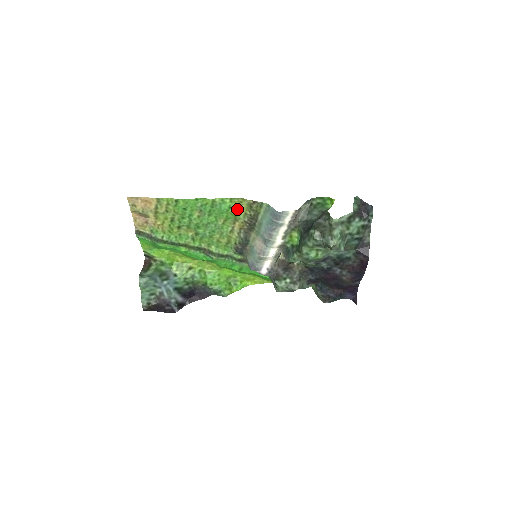
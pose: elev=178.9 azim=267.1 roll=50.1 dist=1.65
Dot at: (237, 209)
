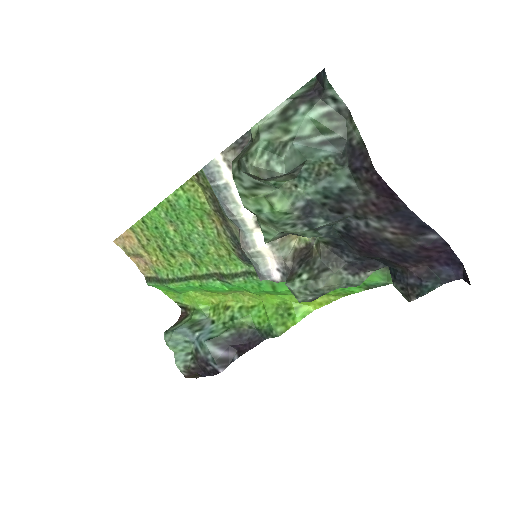
Dot at: (197, 198)
